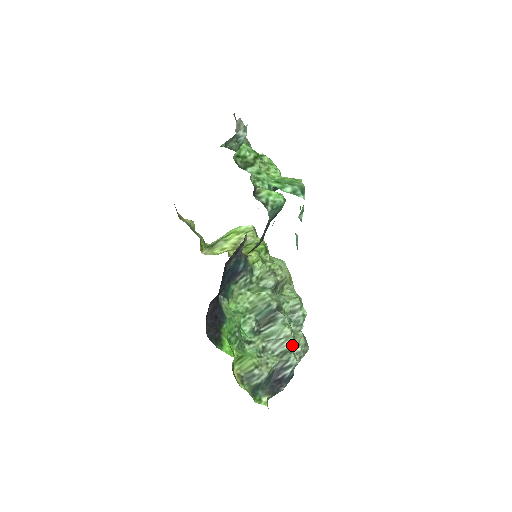
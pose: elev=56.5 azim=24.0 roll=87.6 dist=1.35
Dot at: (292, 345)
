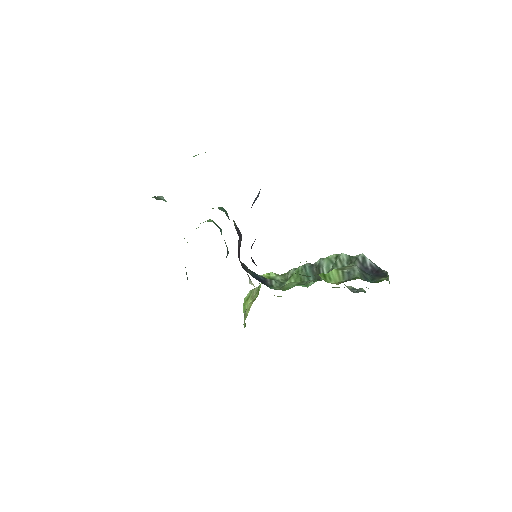
Dot at: (346, 255)
